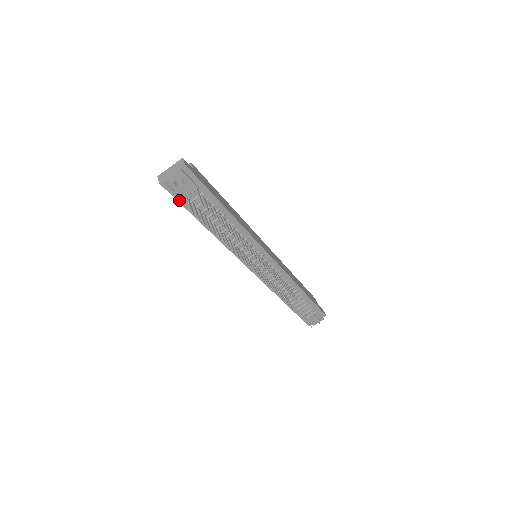
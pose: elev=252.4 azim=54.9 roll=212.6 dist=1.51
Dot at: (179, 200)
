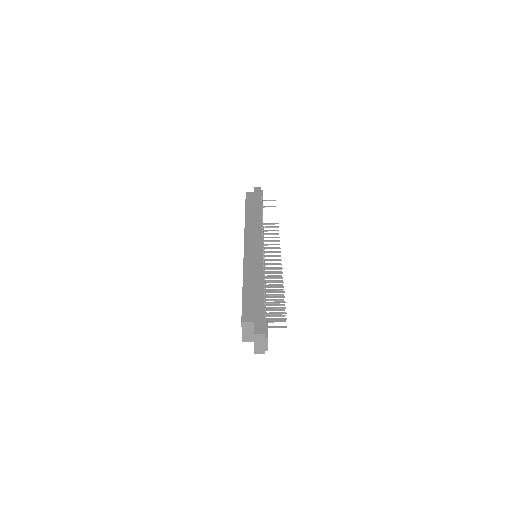
Dot at: occluded
